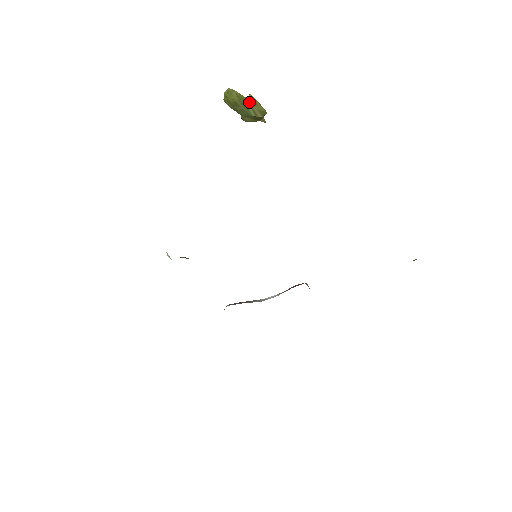
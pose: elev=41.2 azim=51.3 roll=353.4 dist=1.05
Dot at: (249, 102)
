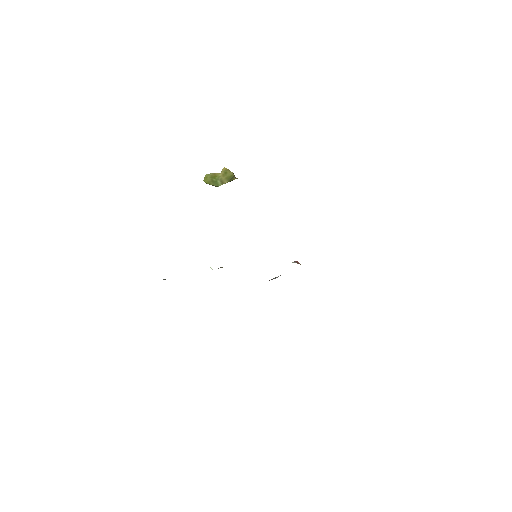
Dot at: (220, 176)
